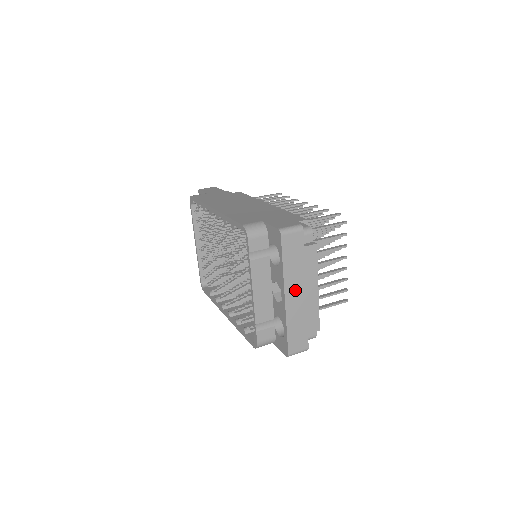
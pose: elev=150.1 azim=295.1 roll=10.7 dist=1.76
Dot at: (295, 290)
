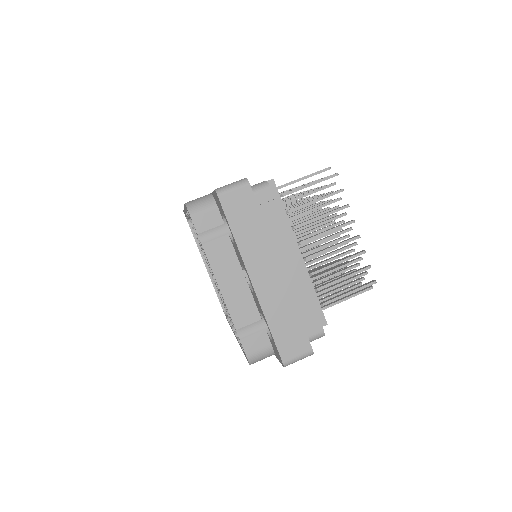
Dot at: (264, 268)
